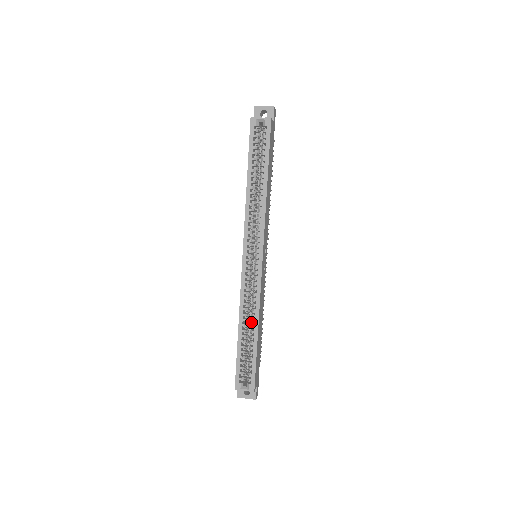
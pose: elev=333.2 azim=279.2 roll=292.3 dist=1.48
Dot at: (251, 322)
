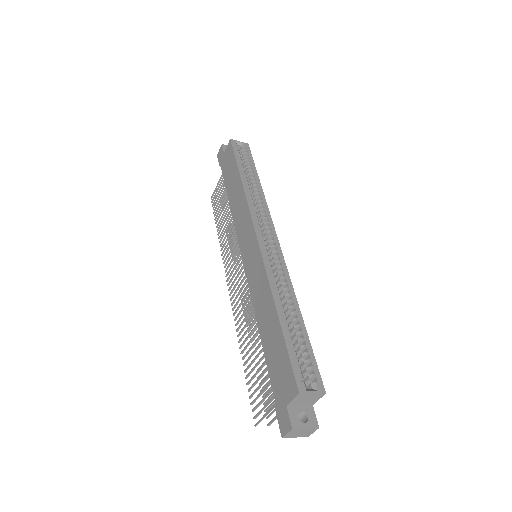
Dot at: (285, 307)
